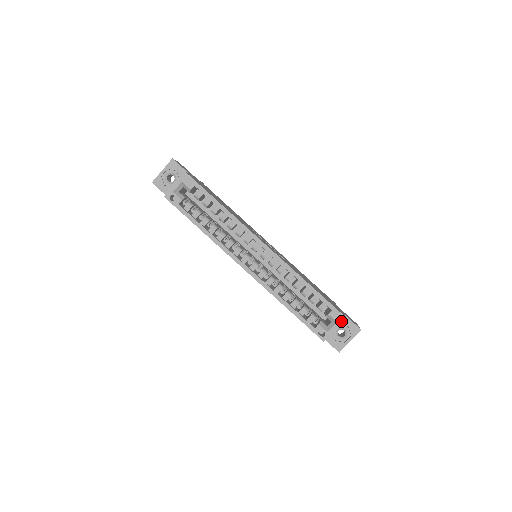
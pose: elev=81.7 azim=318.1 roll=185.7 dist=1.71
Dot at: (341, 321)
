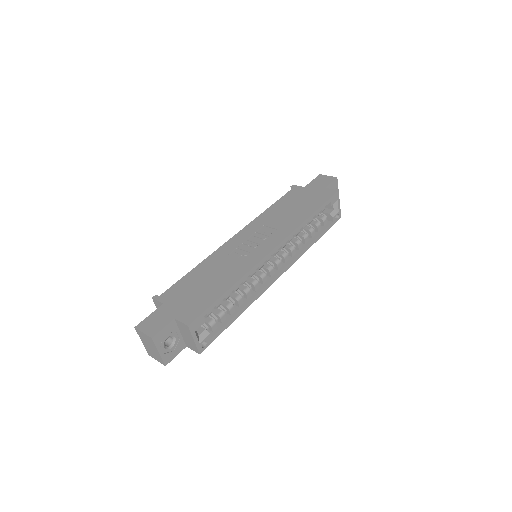
Dot at: (338, 196)
